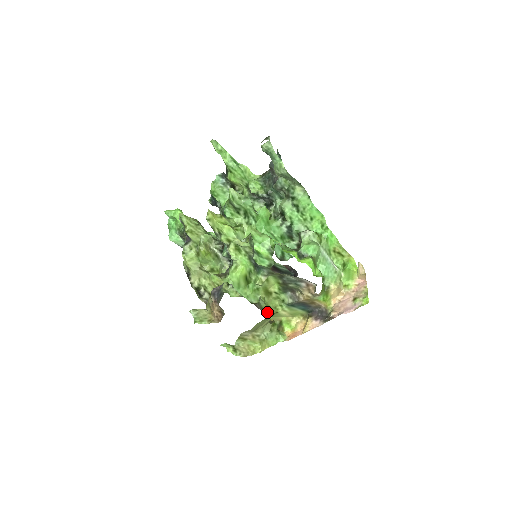
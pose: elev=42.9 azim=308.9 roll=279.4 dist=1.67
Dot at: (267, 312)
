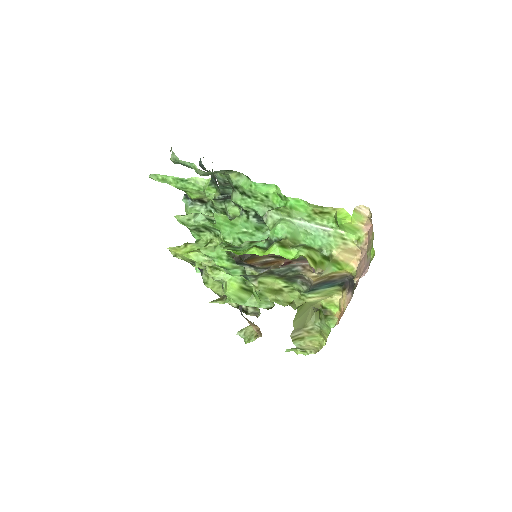
Dot at: occluded
